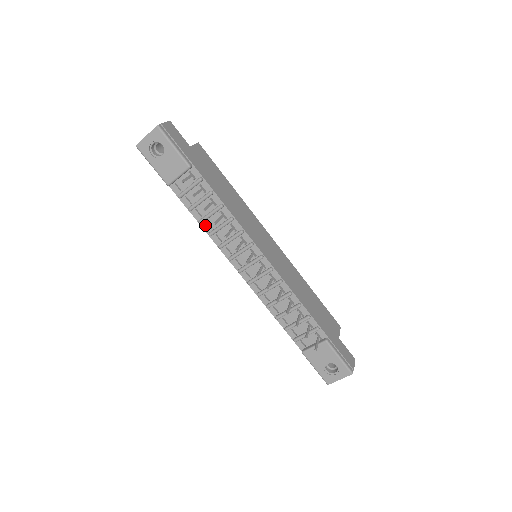
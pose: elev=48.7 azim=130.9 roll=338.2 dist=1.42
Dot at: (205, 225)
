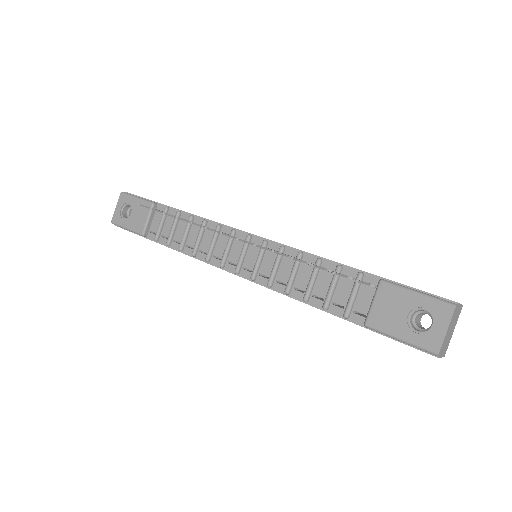
Dot at: (187, 250)
